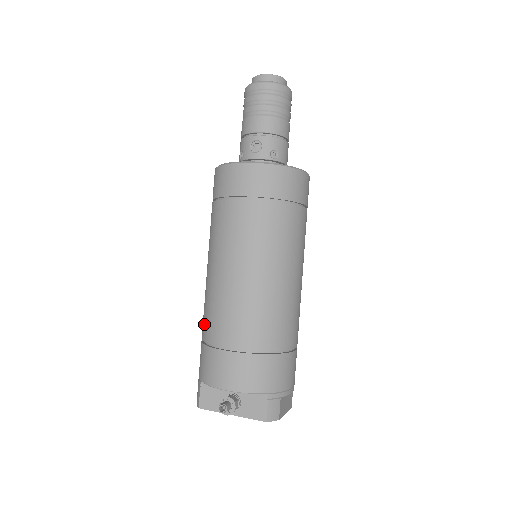
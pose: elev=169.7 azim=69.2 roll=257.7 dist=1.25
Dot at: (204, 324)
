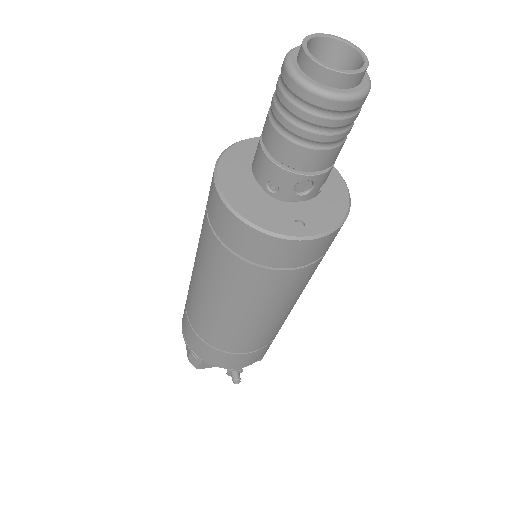
Dot at: (207, 334)
